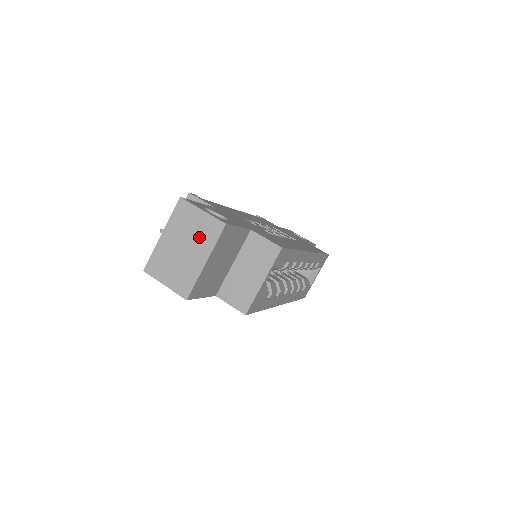
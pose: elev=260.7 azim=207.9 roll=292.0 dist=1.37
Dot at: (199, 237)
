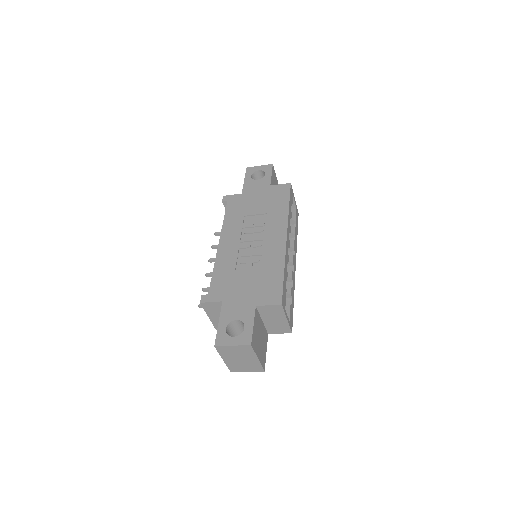
Dot at: (243, 354)
